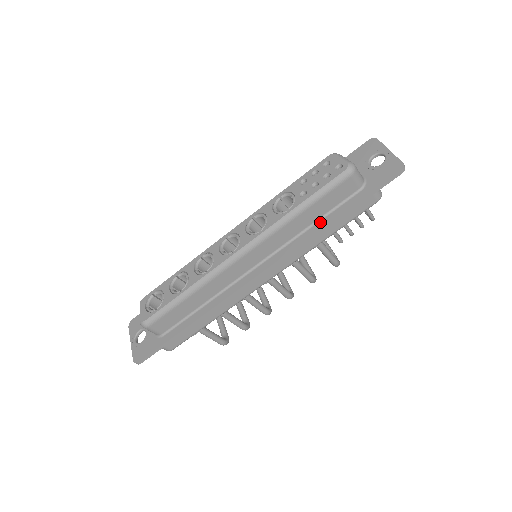
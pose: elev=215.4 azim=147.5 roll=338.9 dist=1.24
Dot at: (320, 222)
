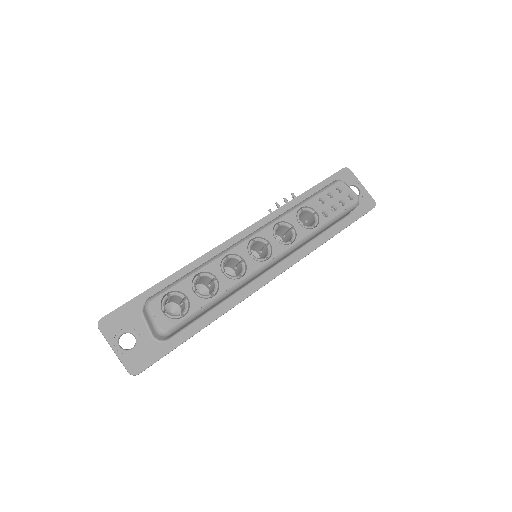
Dot at: (321, 237)
